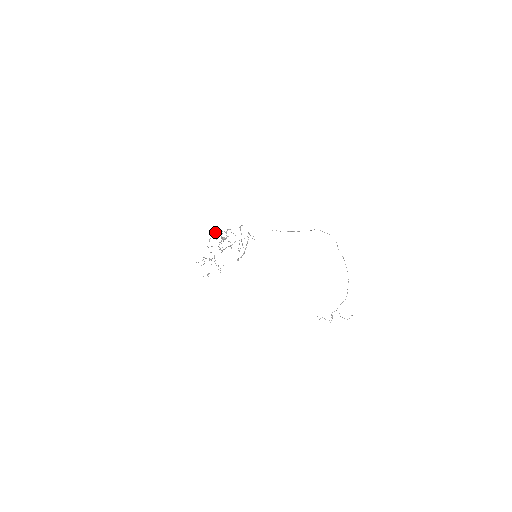
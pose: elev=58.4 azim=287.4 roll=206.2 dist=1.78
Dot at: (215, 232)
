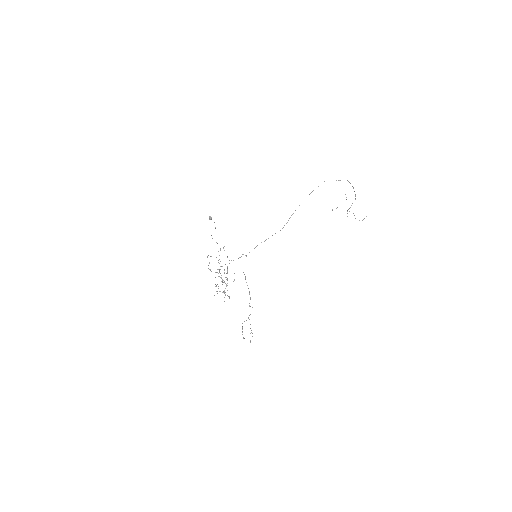
Dot at: occluded
